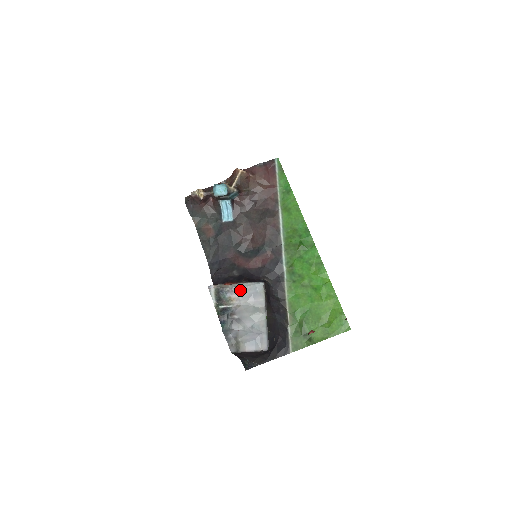
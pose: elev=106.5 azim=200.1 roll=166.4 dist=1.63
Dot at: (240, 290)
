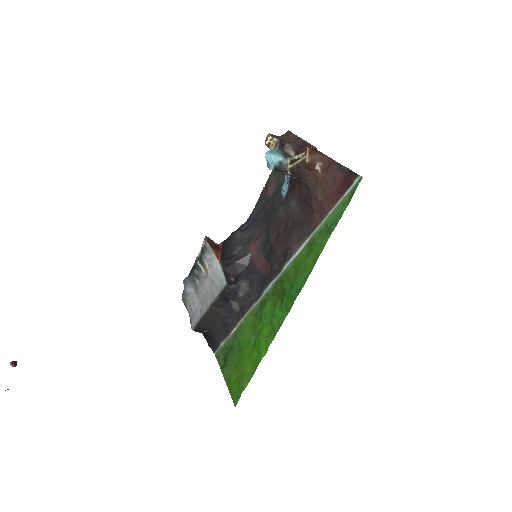
Dot at: (212, 268)
